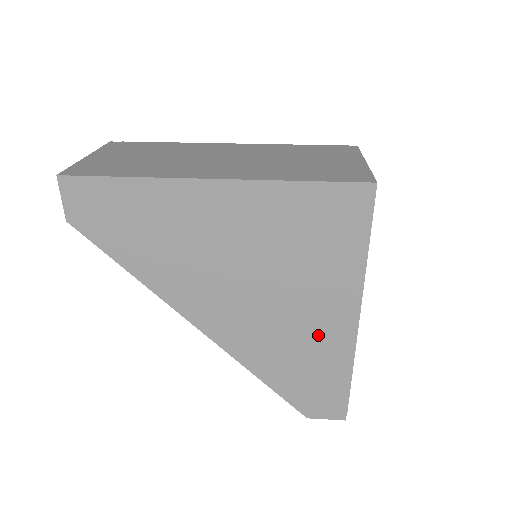
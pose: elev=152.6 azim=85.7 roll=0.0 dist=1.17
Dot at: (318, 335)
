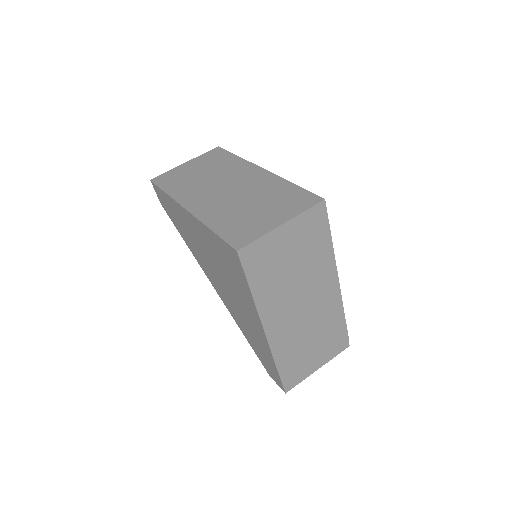
Dot at: (253, 328)
